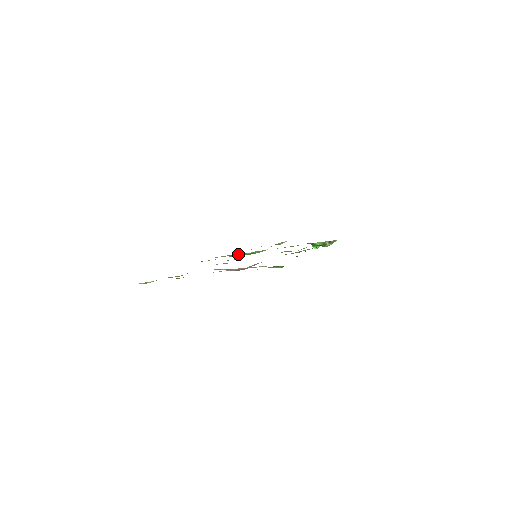
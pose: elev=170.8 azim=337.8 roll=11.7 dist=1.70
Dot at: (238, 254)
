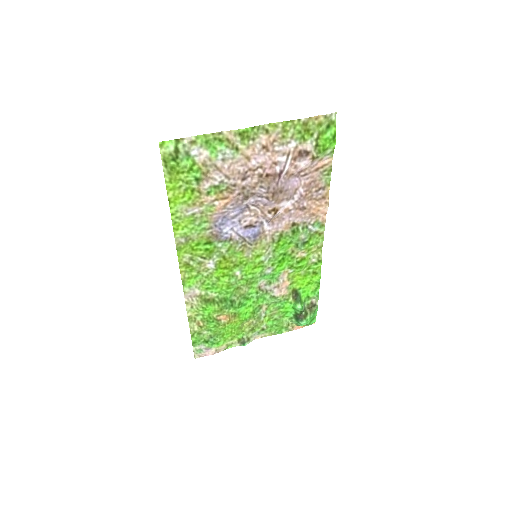
Dot at: (216, 297)
